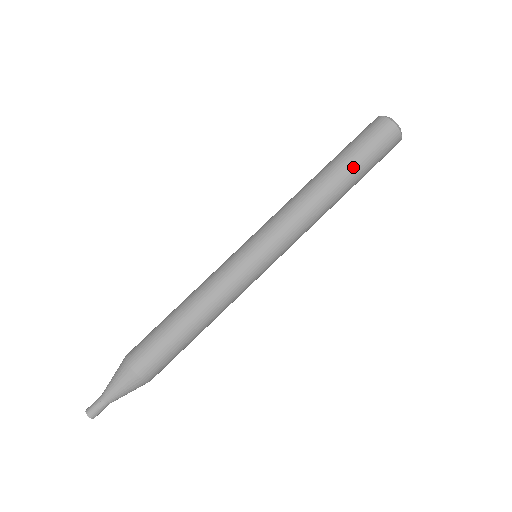
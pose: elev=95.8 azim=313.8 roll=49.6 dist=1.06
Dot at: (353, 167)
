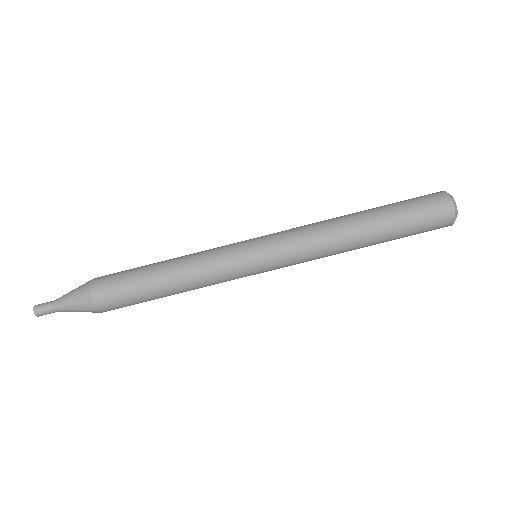
Dot at: (390, 224)
